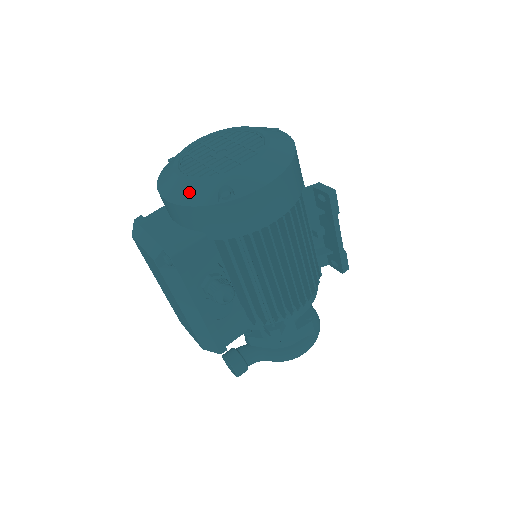
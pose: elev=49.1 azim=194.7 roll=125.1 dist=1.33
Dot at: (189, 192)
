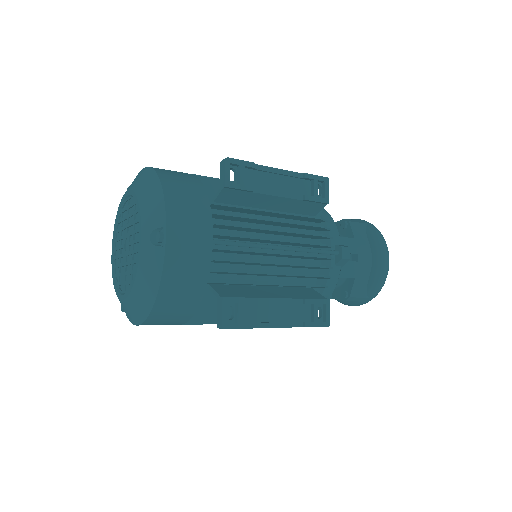
Dot at: occluded
